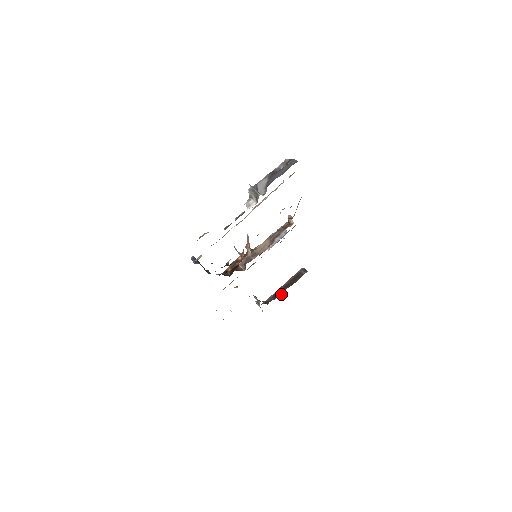
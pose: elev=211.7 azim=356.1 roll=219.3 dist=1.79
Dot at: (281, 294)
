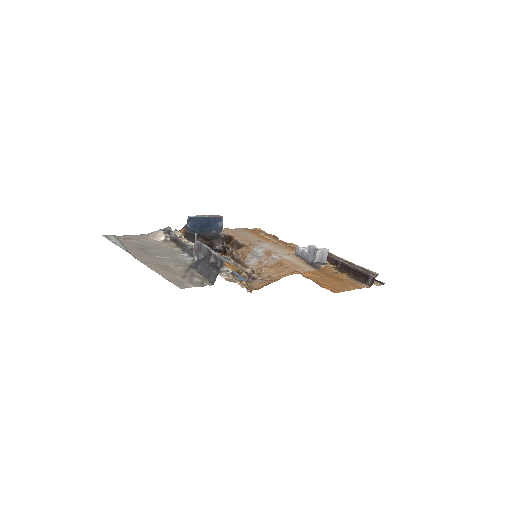
Dot at: (340, 269)
